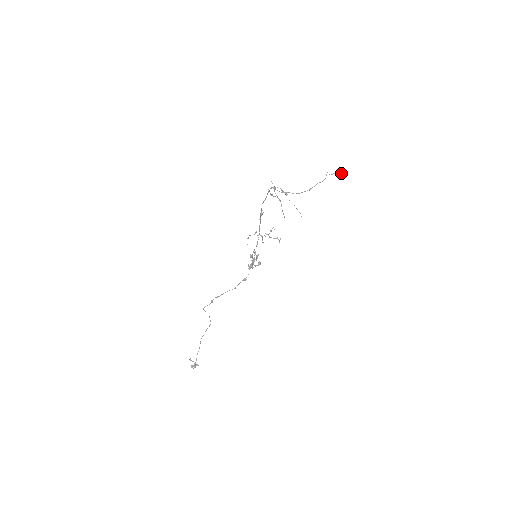
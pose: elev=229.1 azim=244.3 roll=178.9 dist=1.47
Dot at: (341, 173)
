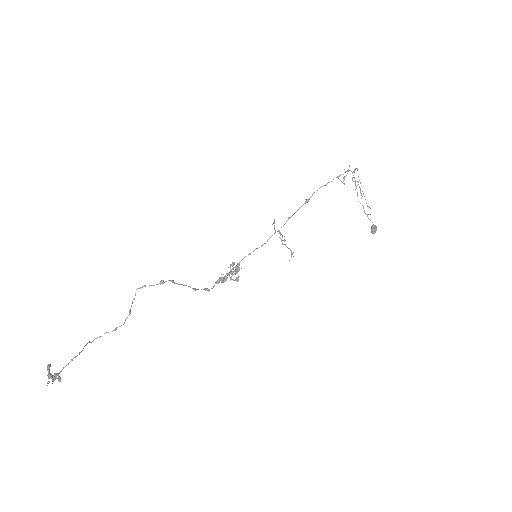
Dot at: (375, 226)
